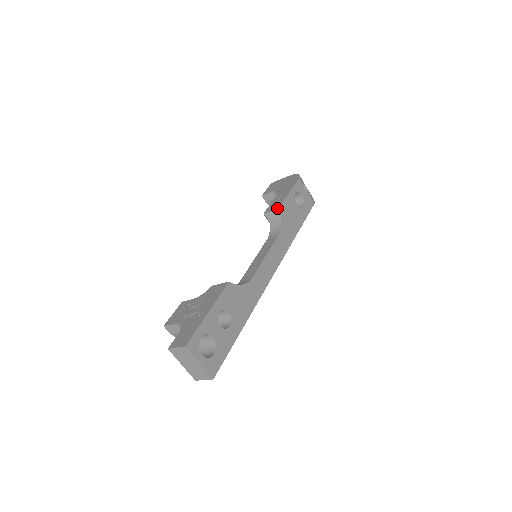
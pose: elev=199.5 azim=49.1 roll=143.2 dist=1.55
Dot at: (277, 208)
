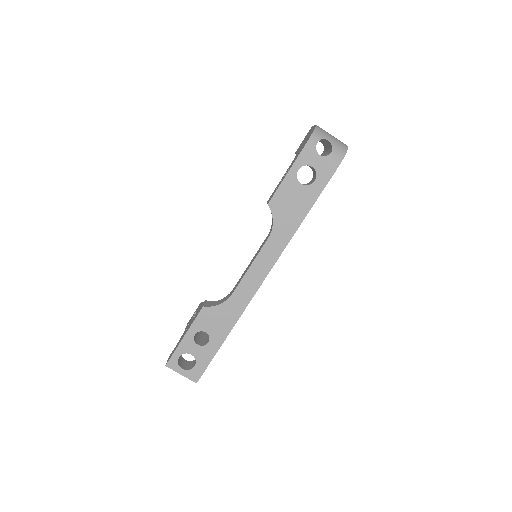
Dot at: (267, 203)
